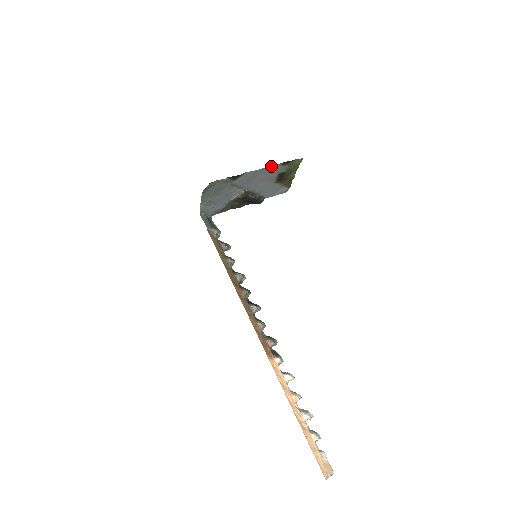
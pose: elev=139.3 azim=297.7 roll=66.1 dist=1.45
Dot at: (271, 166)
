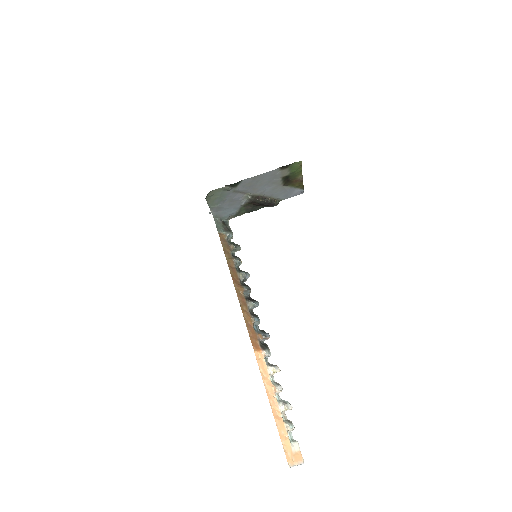
Dot at: (268, 172)
